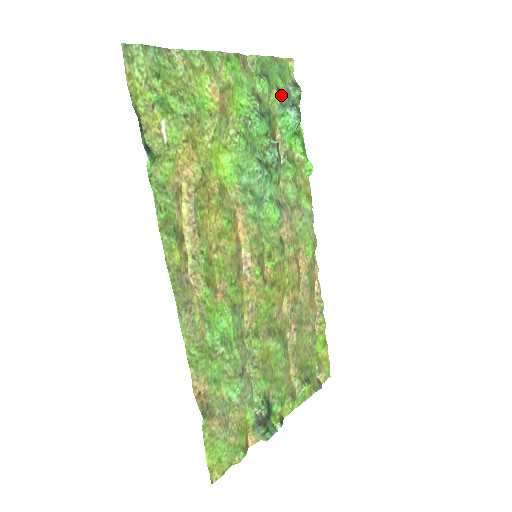
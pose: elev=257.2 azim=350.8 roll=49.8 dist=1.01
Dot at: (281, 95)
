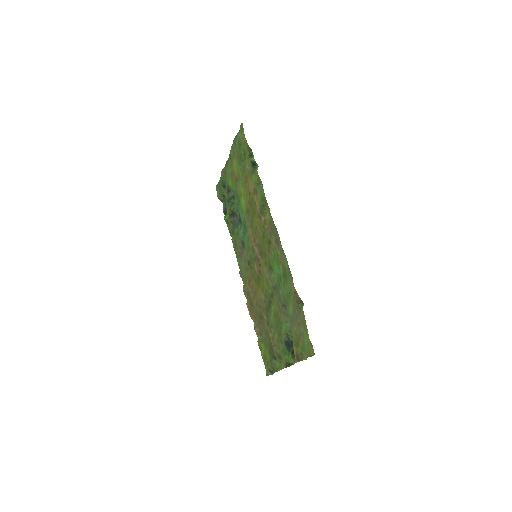
Dot at: occluded
